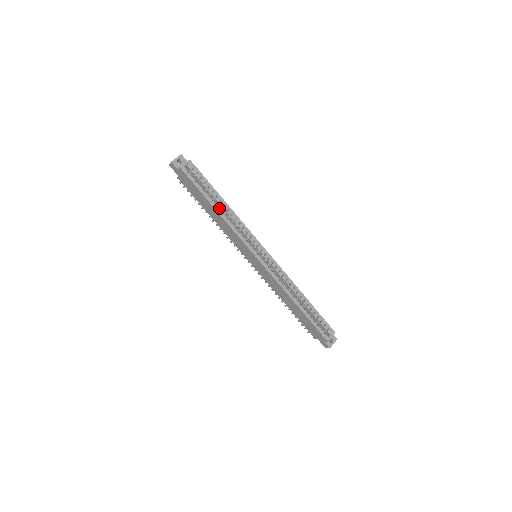
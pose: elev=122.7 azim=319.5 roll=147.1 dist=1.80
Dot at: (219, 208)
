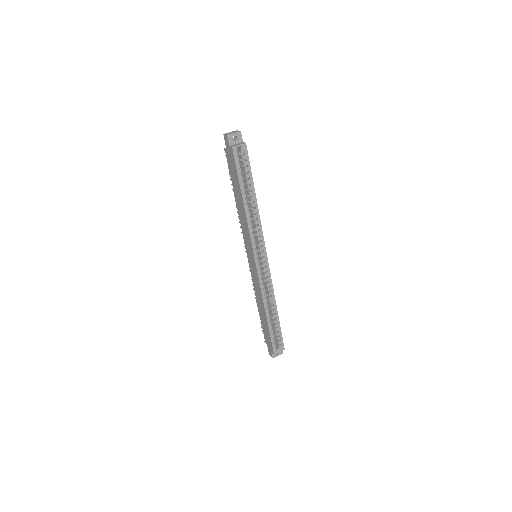
Dot at: (247, 201)
